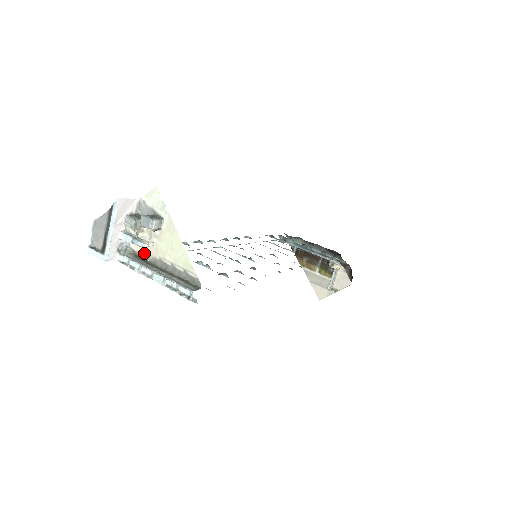
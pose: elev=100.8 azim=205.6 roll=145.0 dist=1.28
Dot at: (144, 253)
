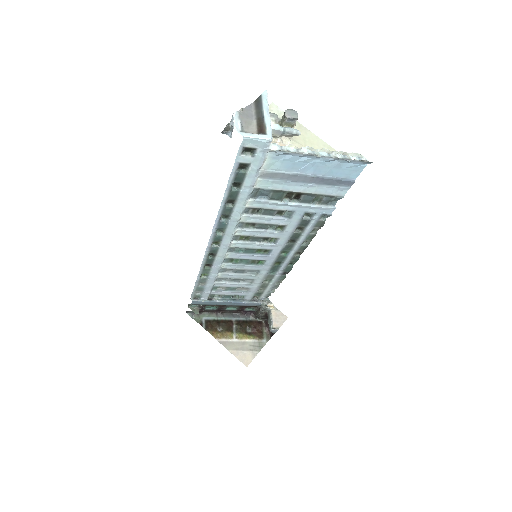
Dot at: occluded
